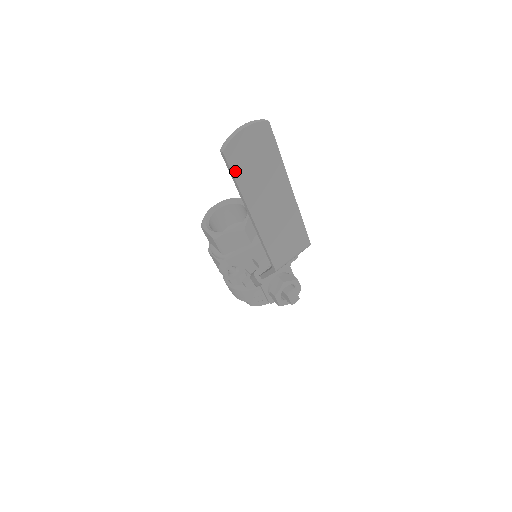
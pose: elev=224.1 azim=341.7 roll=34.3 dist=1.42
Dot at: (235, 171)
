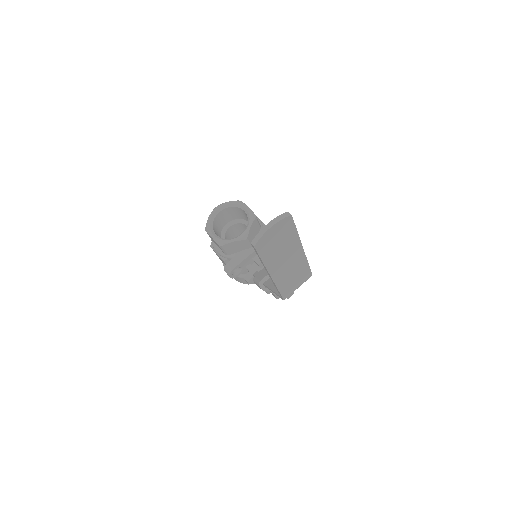
Dot at: (262, 254)
